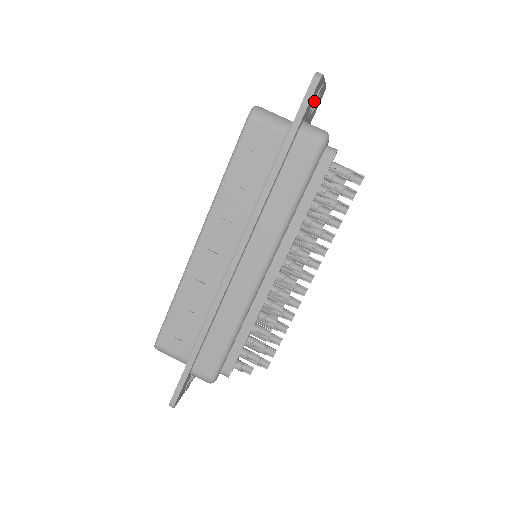
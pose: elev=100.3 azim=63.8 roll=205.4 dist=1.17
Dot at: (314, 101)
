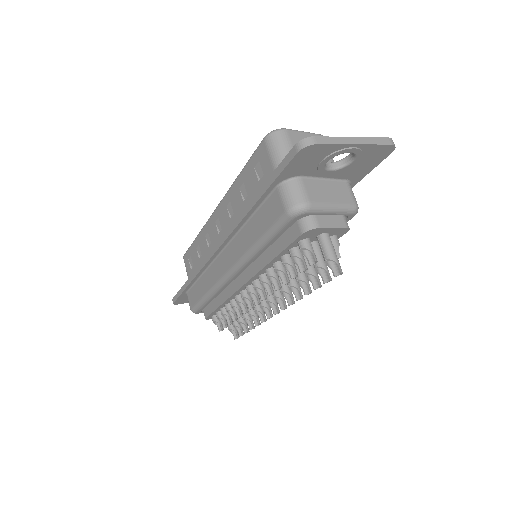
Dot at: (320, 162)
